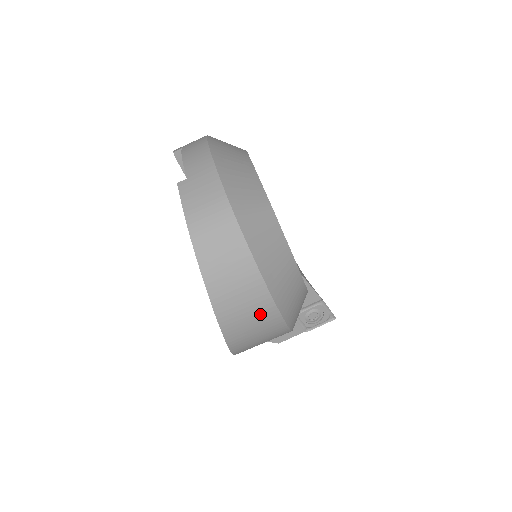
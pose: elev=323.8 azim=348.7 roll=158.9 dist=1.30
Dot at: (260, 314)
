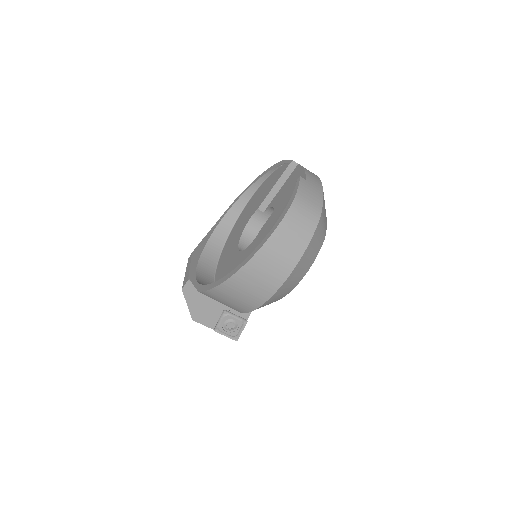
Dot at: (269, 281)
